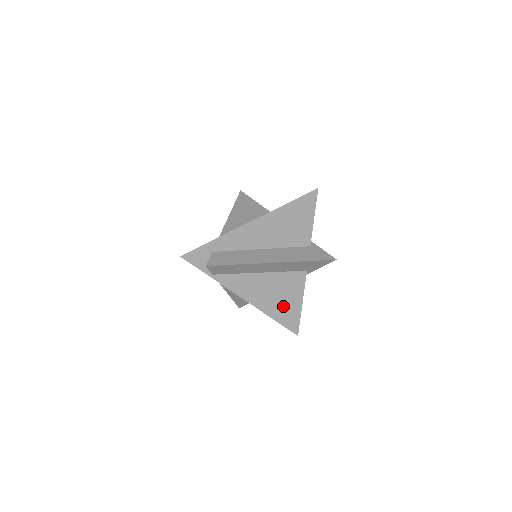
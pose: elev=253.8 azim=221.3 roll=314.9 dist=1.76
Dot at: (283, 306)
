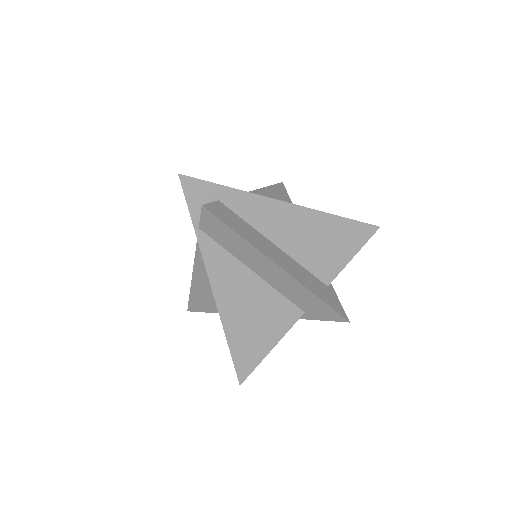
Dot at: (250, 334)
